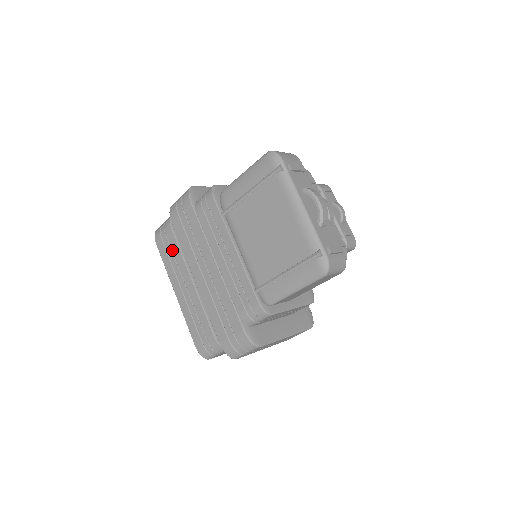
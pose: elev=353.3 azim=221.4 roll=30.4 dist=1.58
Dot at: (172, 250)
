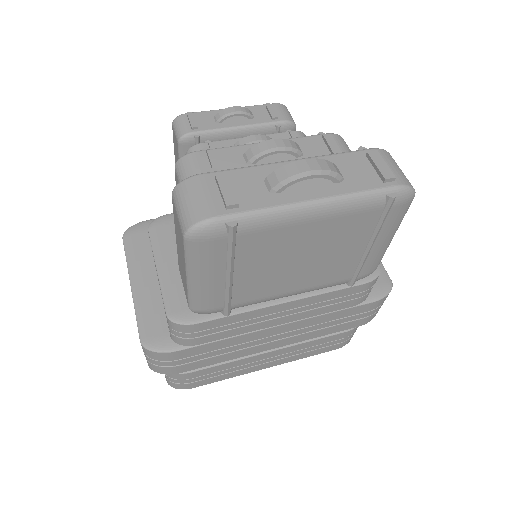
Dot at: (217, 372)
